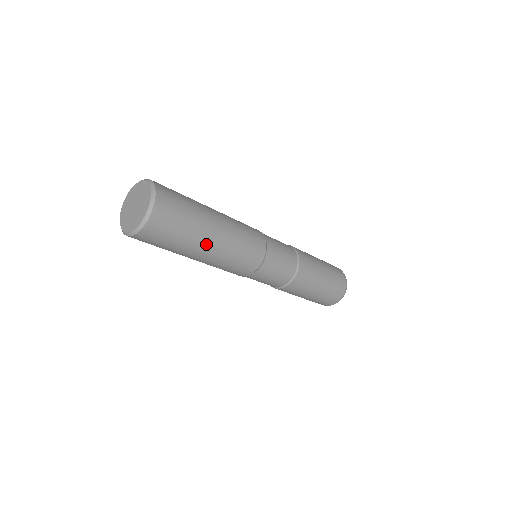
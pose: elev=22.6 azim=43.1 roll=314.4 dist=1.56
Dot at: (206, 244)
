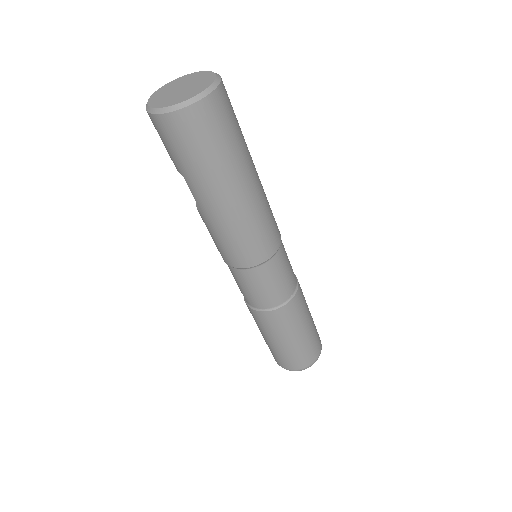
Dot at: (253, 163)
